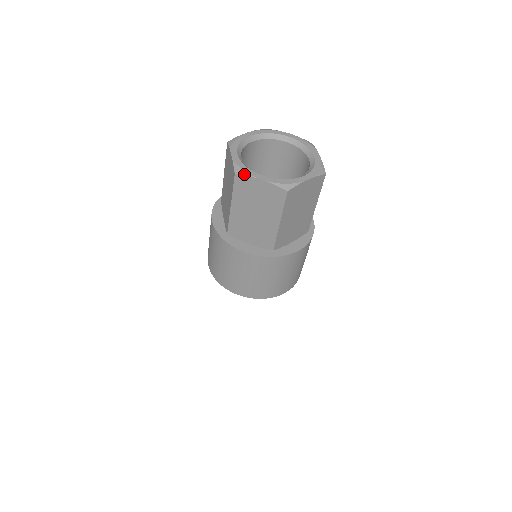
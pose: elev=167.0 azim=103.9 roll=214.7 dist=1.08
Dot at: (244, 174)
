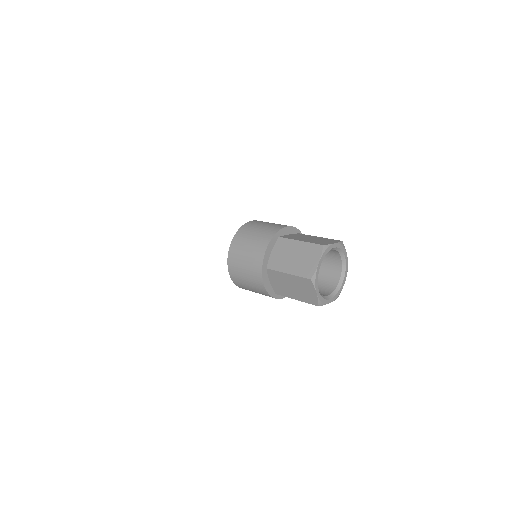
Dot at: occluded
